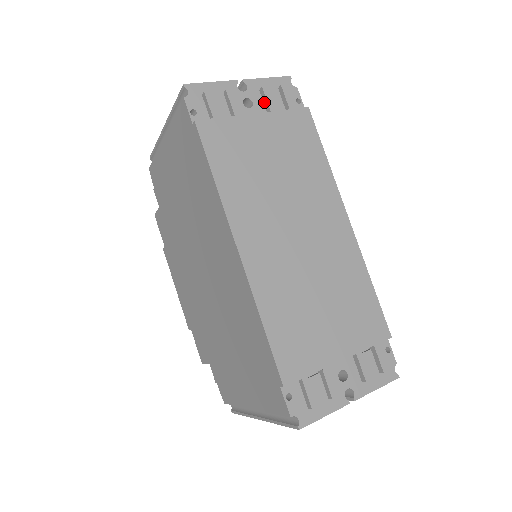
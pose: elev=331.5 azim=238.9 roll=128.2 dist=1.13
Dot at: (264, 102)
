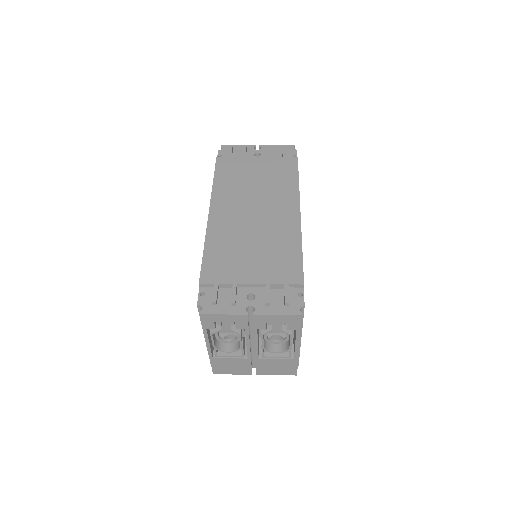
Dot at: (268, 154)
